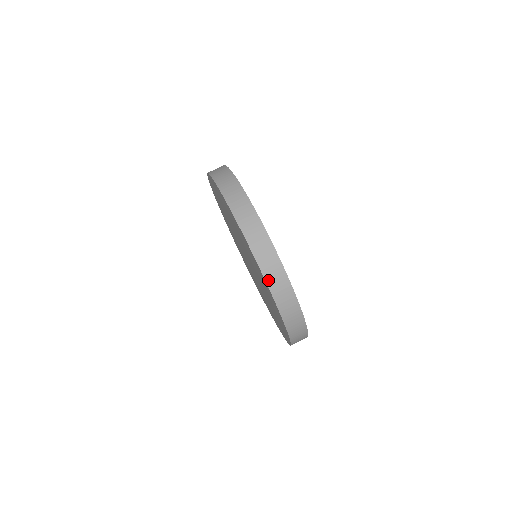
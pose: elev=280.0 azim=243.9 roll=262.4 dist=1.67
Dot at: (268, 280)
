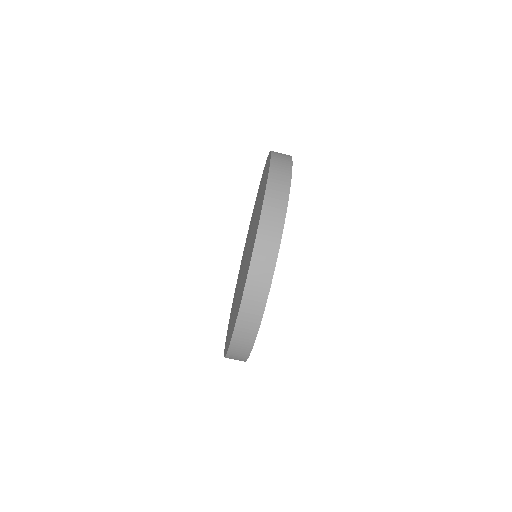
Dot at: (247, 291)
